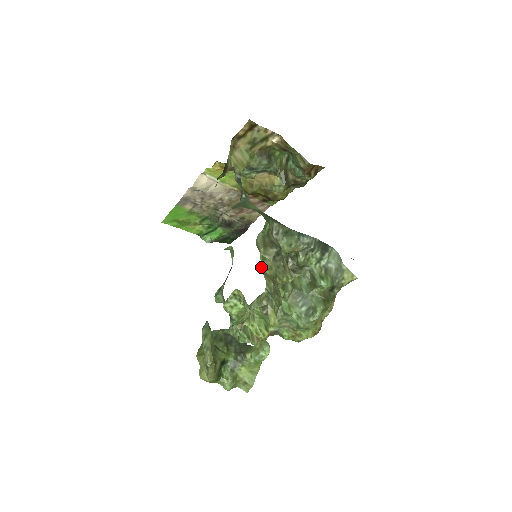
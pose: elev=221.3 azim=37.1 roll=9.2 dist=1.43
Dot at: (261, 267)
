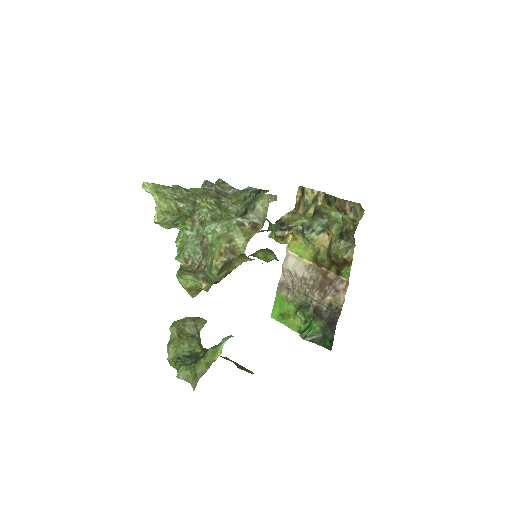
Dot at: (189, 189)
